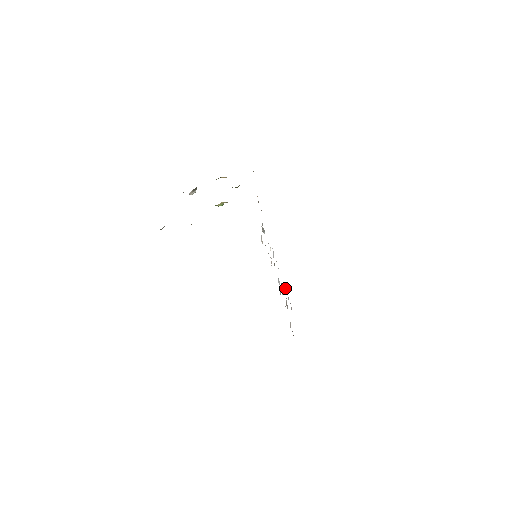
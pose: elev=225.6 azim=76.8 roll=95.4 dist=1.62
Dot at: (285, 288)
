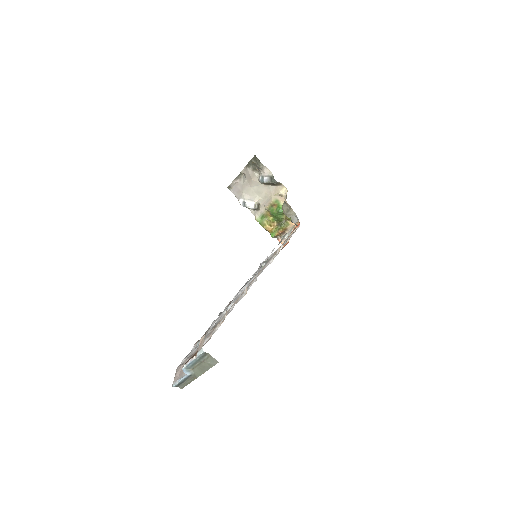
Dot at: occluded
